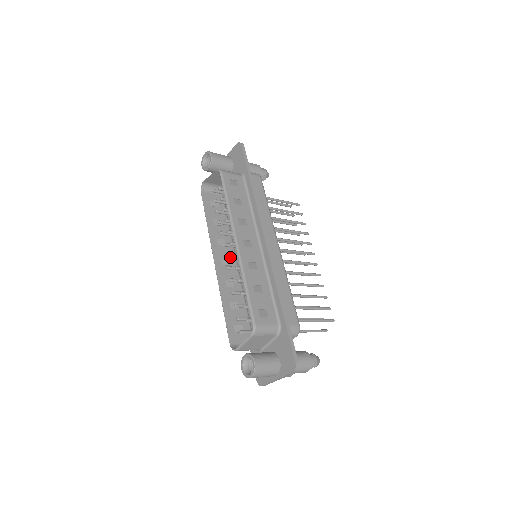
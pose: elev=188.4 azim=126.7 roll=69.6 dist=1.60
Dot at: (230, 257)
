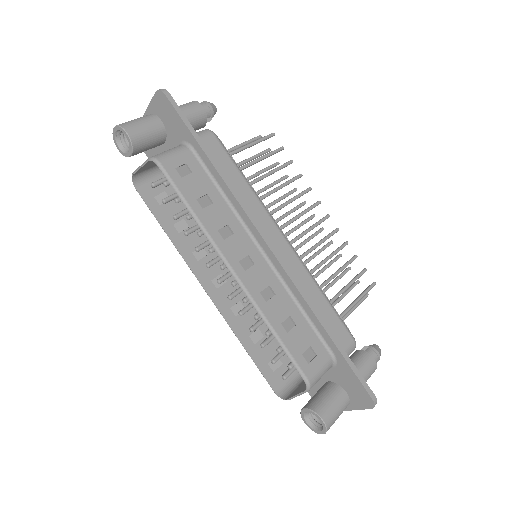
Dot at: (225, 279)
